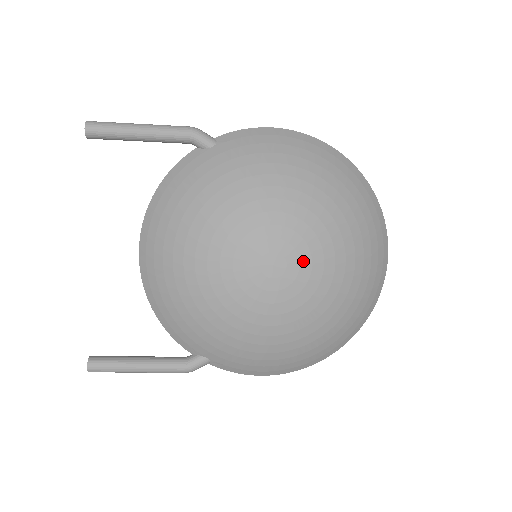
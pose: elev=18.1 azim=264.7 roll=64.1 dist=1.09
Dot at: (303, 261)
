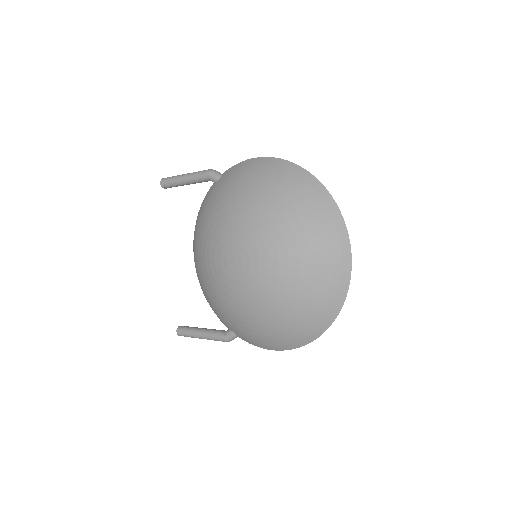
Dot at: (252, 258)
